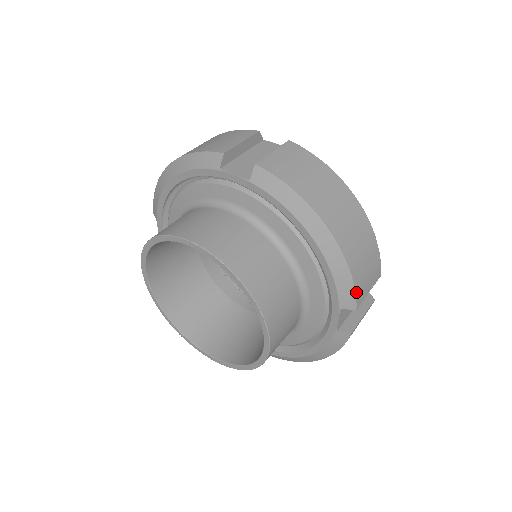
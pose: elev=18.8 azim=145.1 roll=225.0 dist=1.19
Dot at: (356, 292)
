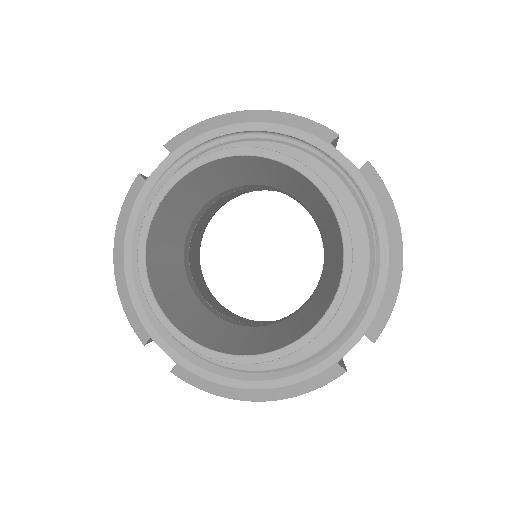
Dot at: (385, 324)
